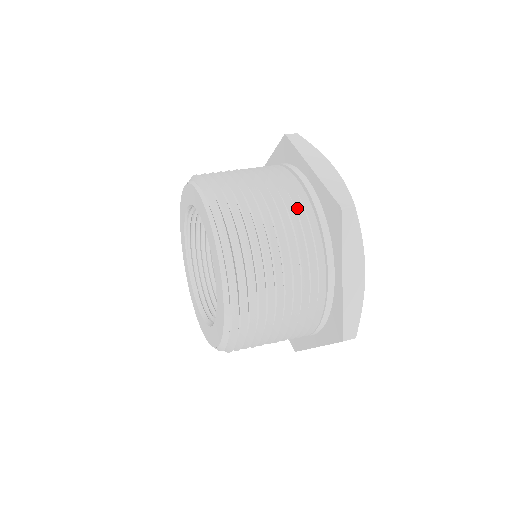
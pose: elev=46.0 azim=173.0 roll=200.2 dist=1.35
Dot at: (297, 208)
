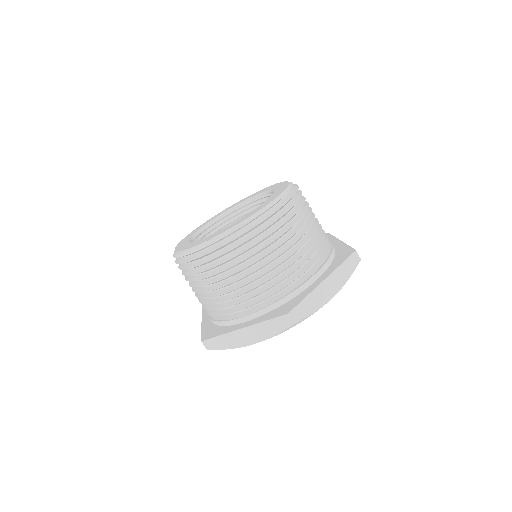
Dot at: occluded
